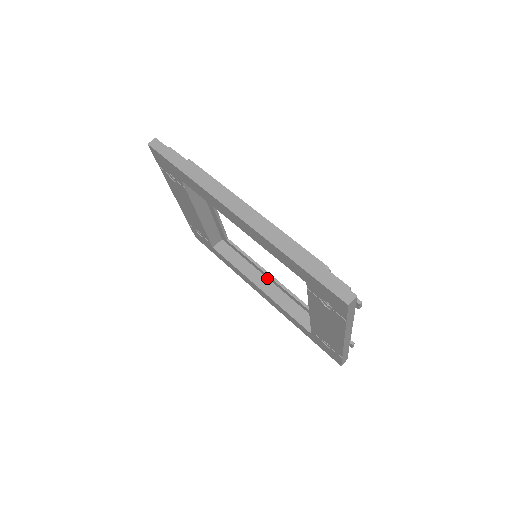
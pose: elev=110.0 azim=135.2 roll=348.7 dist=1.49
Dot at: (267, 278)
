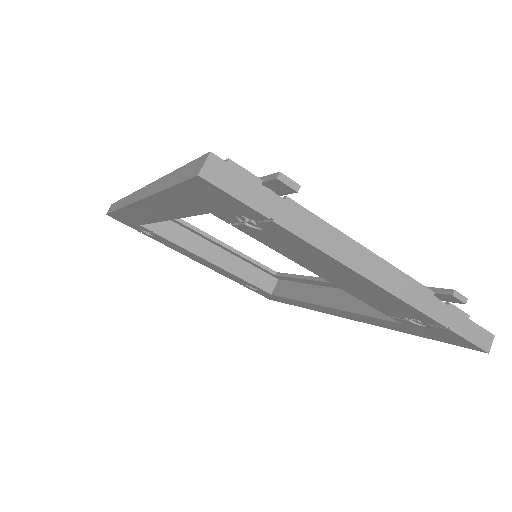
Dot at: (328, 287)
